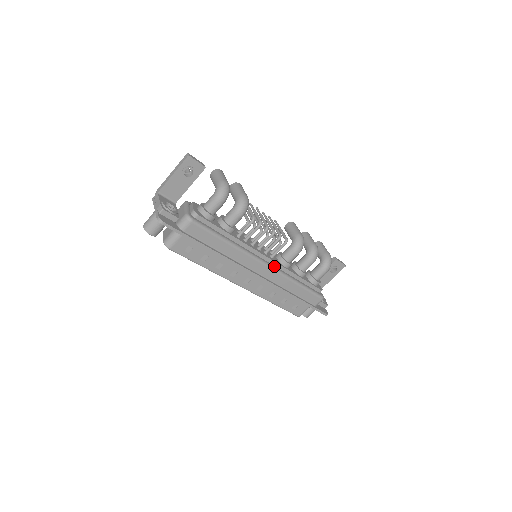
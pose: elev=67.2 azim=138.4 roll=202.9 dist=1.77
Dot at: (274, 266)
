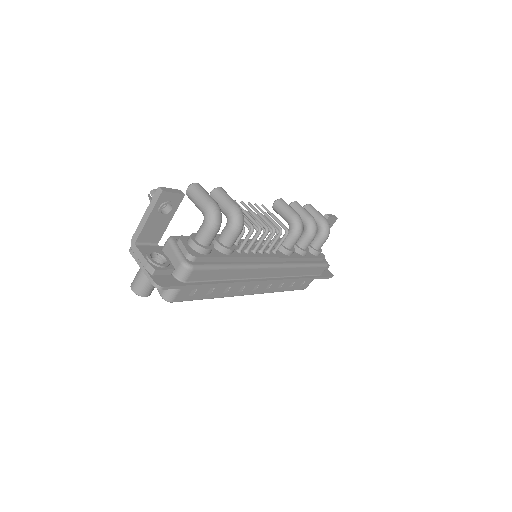
Dot at: (280, 262)
